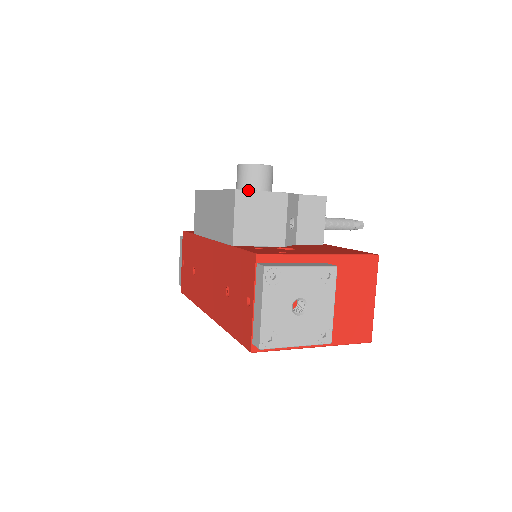
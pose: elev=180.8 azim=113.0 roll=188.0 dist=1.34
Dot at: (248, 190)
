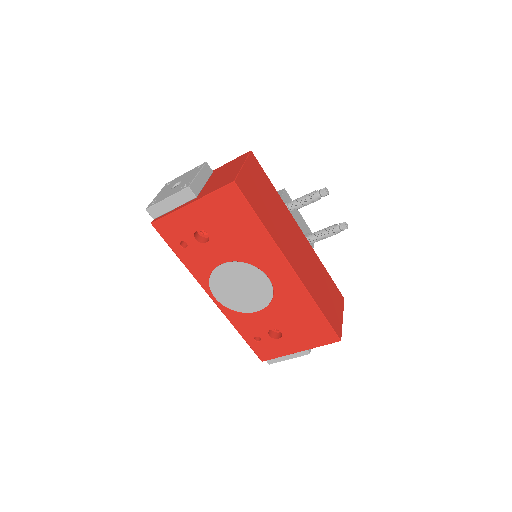
Dot at: occluded
